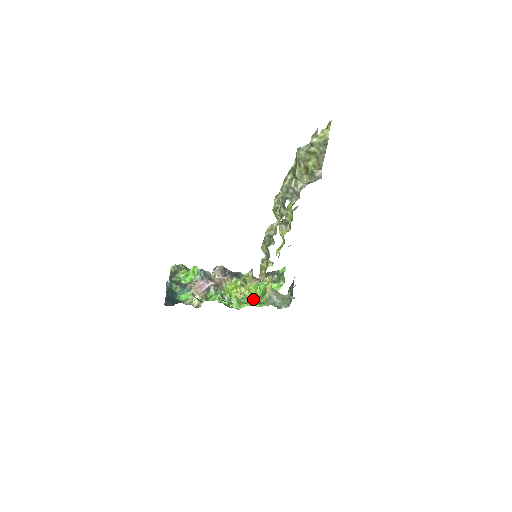
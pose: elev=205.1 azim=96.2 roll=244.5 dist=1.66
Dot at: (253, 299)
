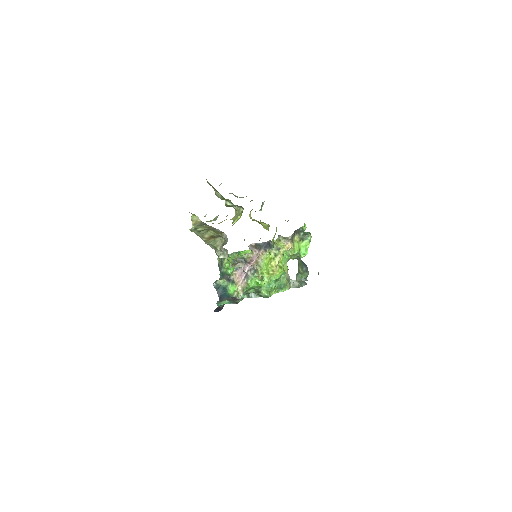
Dot at: (278, 282)
